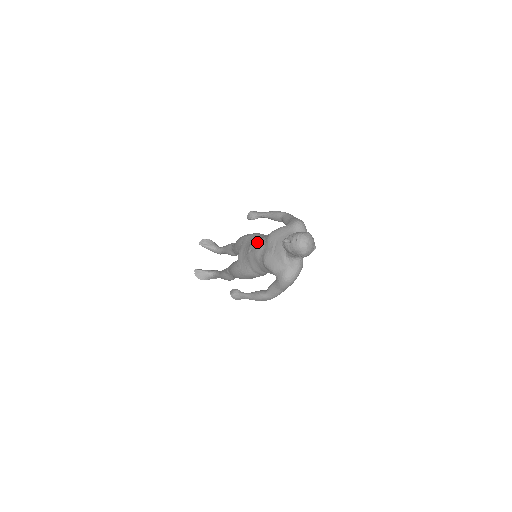
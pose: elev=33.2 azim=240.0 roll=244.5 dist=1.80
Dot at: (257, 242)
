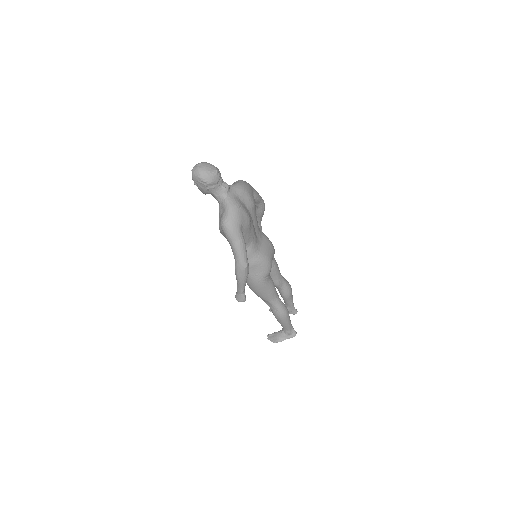
Dot at: occluded
